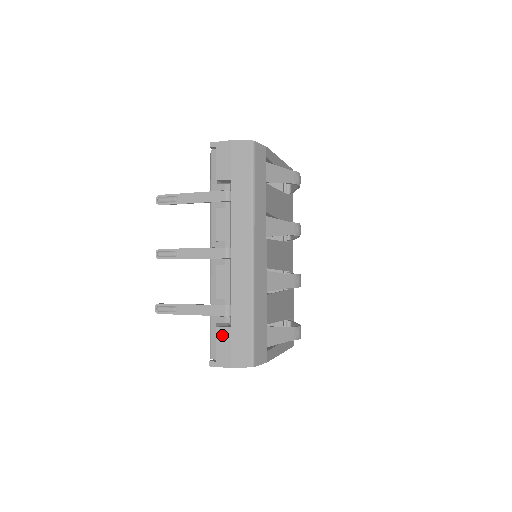
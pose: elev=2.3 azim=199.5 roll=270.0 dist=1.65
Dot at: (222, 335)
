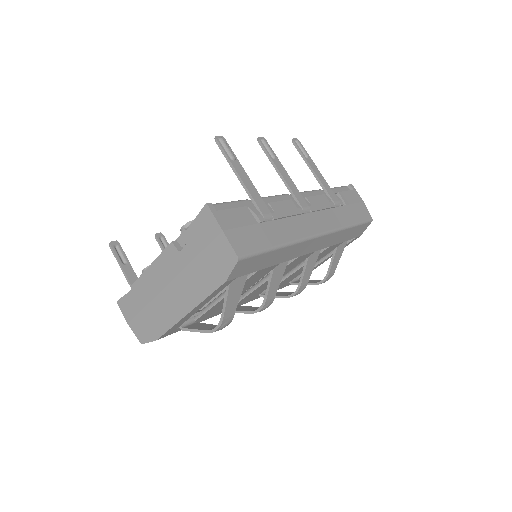
Dot at: (245, 214)
